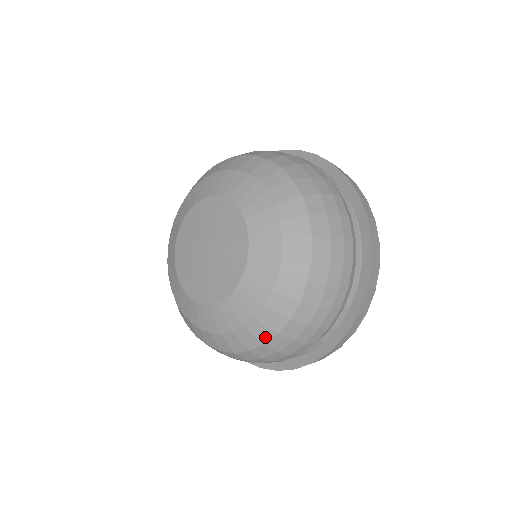
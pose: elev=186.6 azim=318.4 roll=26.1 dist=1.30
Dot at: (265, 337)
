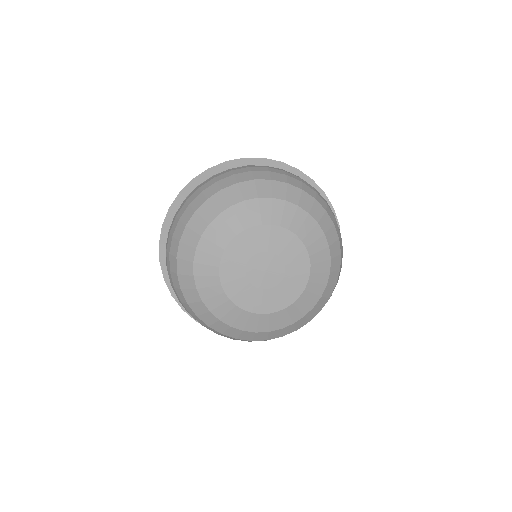
Dot at: (336, 278)
